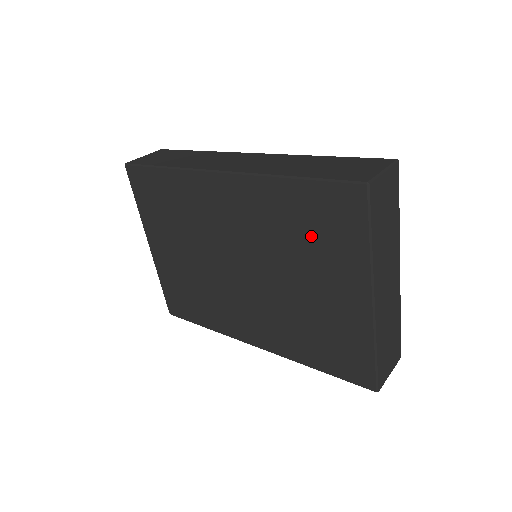
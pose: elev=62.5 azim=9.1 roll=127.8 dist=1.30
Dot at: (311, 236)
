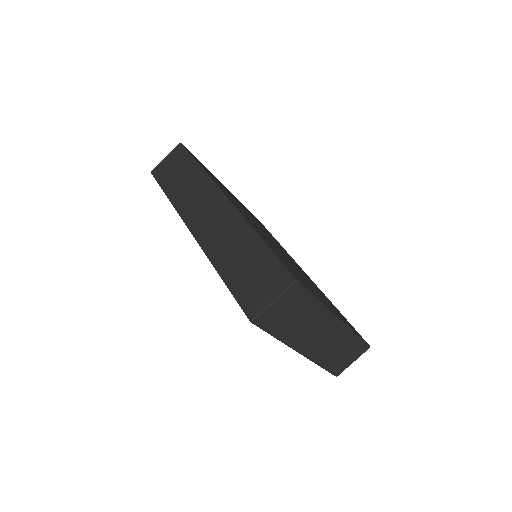
Dot at: occluded
